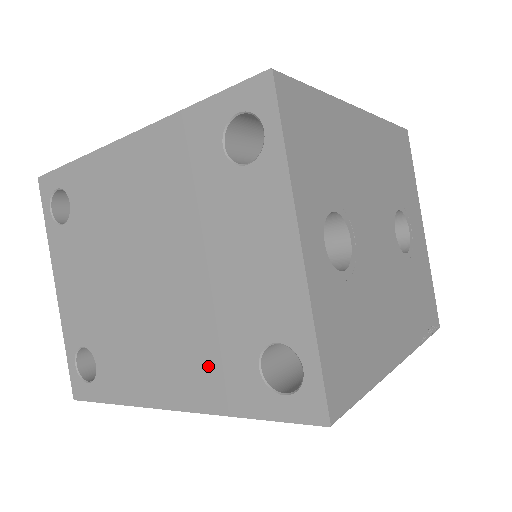
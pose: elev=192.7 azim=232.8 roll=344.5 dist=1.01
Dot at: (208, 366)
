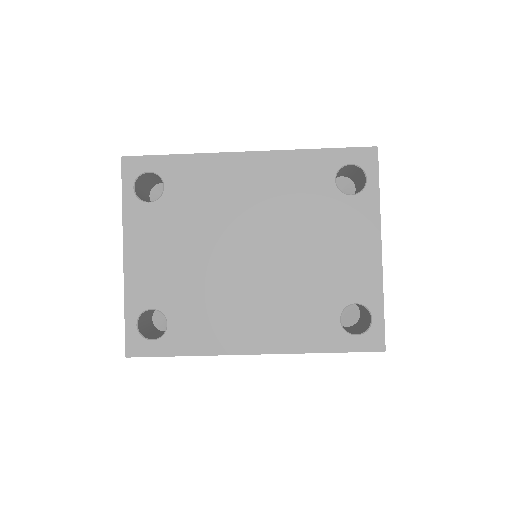
Dot at: (297, 320)
